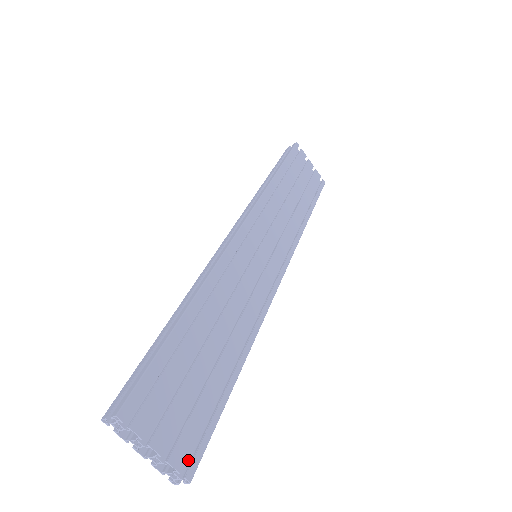
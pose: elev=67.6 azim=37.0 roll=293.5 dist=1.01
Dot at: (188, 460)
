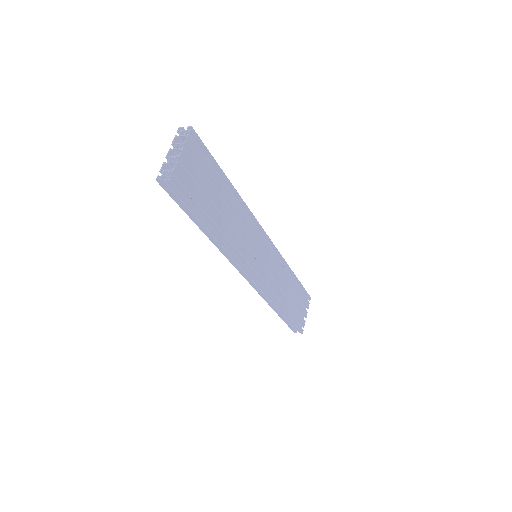
Dot at: (174, 183)
